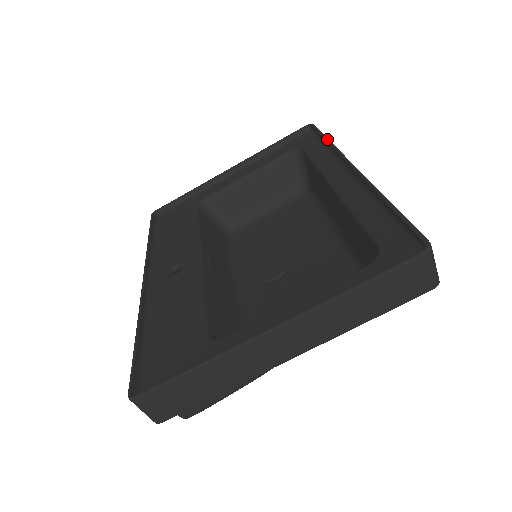
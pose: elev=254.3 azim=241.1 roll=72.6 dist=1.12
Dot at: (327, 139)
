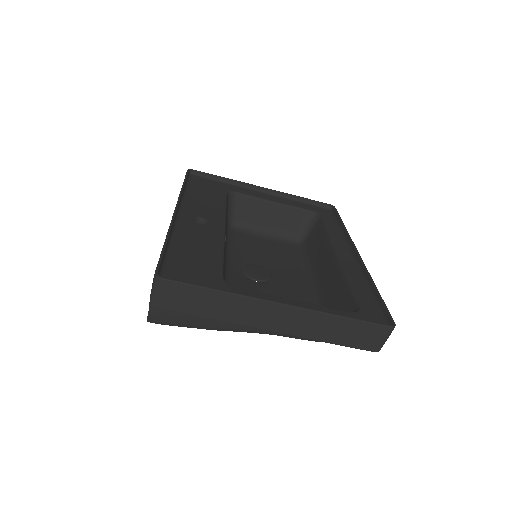
Dot at: occluded
